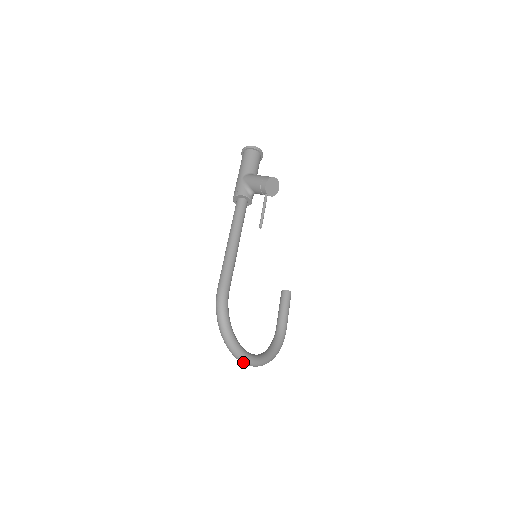
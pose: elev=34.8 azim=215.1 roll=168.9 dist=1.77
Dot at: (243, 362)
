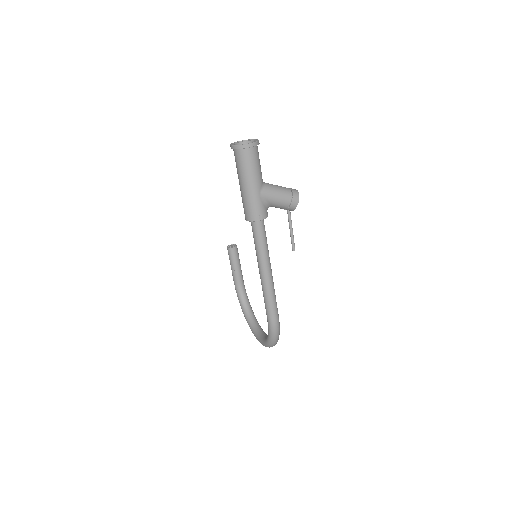
Dot at: occluded
